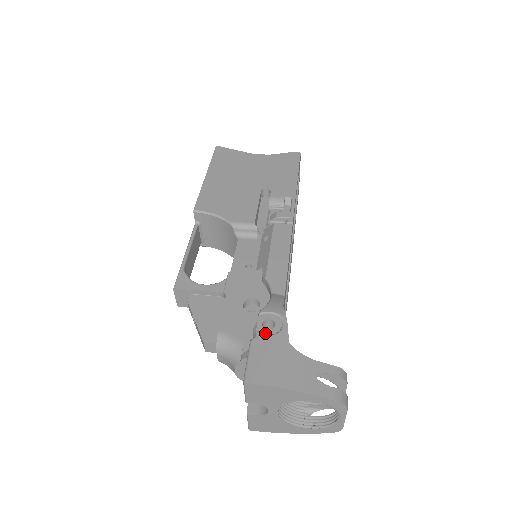
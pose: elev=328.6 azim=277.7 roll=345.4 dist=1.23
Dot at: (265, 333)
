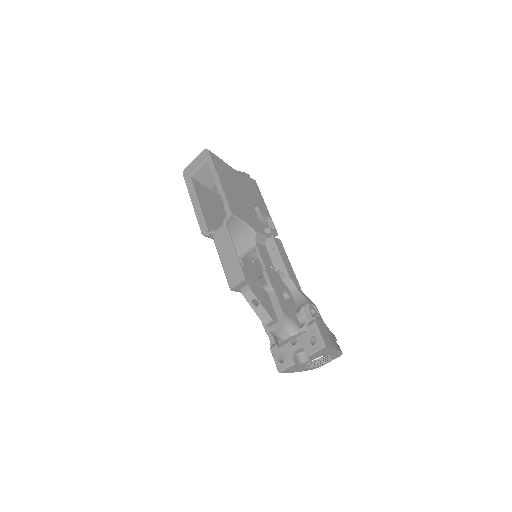
Dot at: (315, 317)
